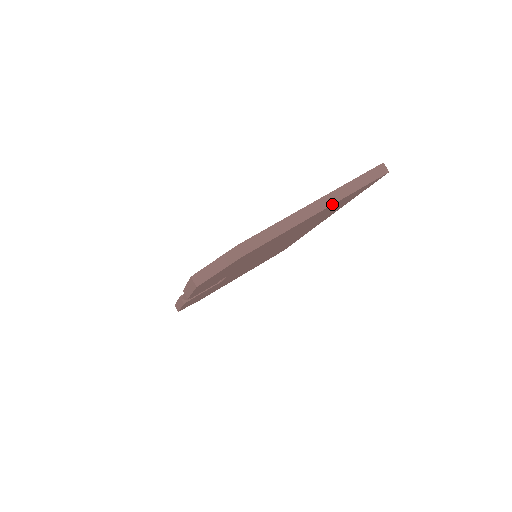
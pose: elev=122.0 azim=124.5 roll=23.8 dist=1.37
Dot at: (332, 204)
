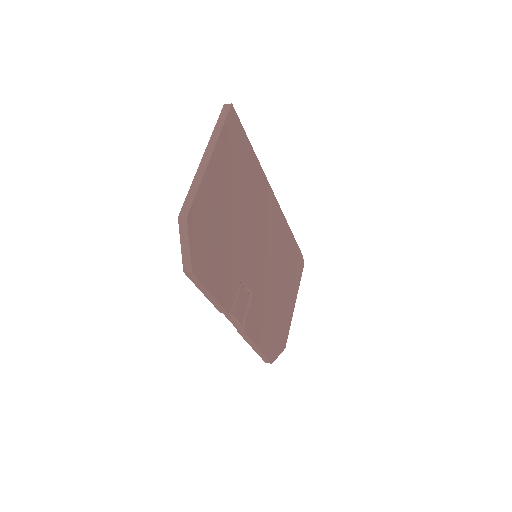
Dot at: (214, 147)
